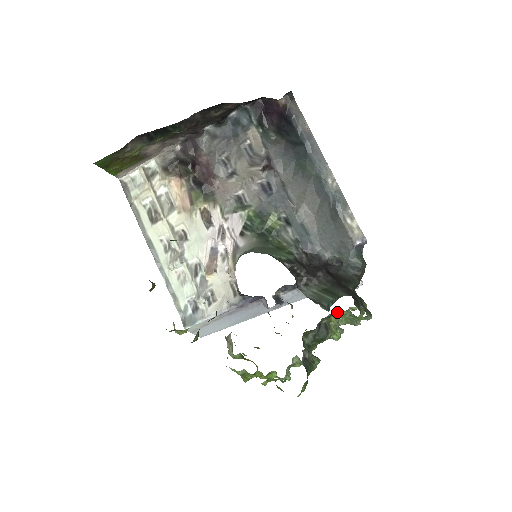
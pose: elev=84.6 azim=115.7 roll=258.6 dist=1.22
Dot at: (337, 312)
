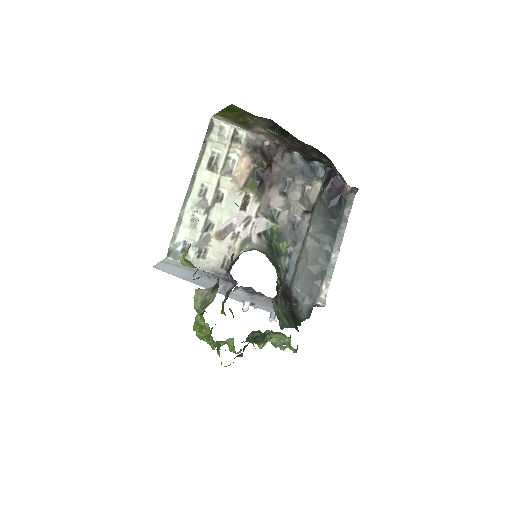
Dot at: (284, 334)
